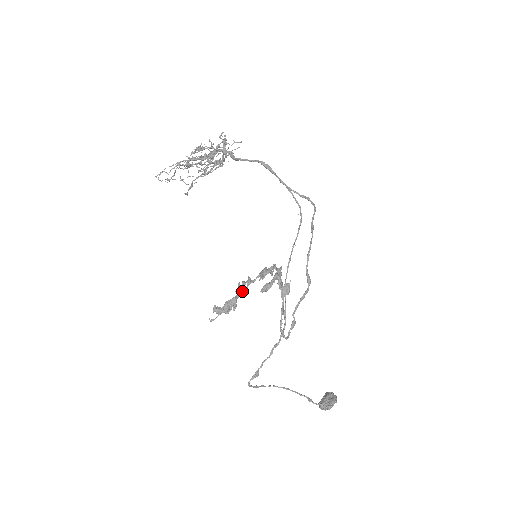
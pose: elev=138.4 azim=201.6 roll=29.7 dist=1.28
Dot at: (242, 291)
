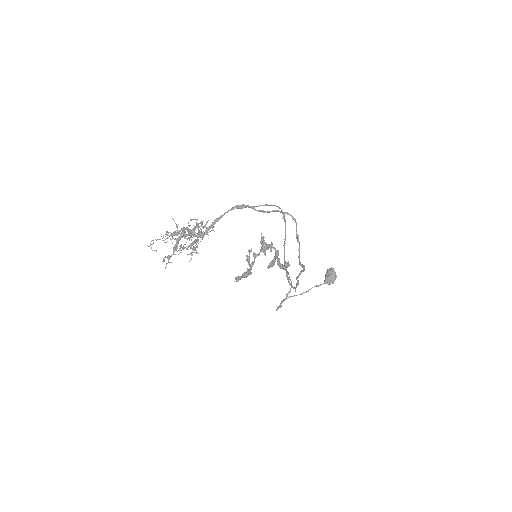
Dot at: (252, 265)
